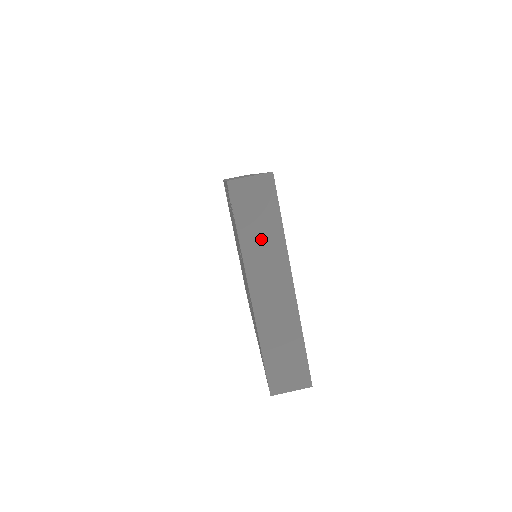
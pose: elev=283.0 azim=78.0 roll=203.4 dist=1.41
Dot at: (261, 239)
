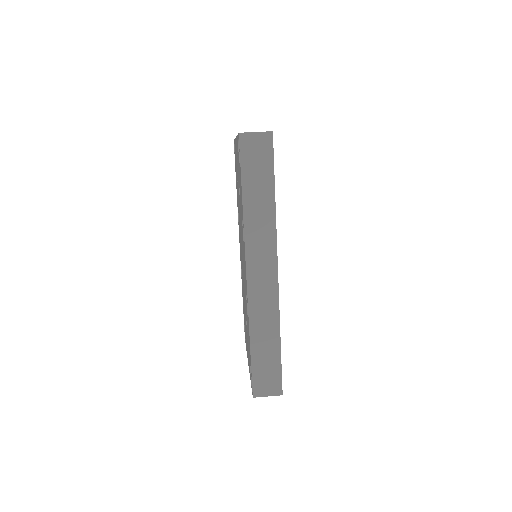
Dot at: occluded
